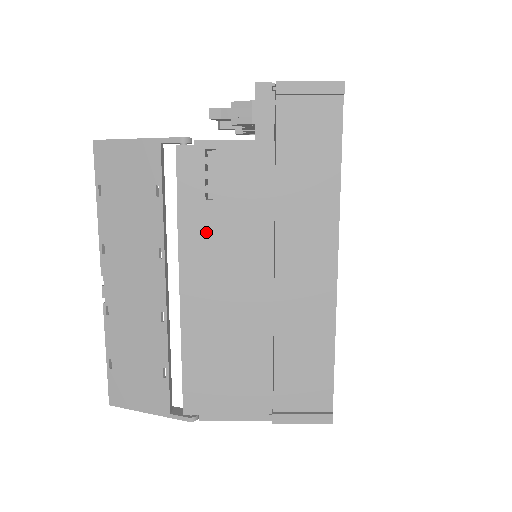
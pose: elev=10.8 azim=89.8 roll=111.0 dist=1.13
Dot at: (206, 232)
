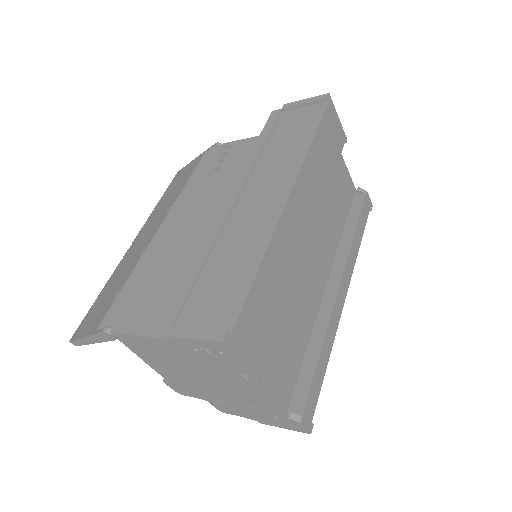
Dot at: (202, 188)
